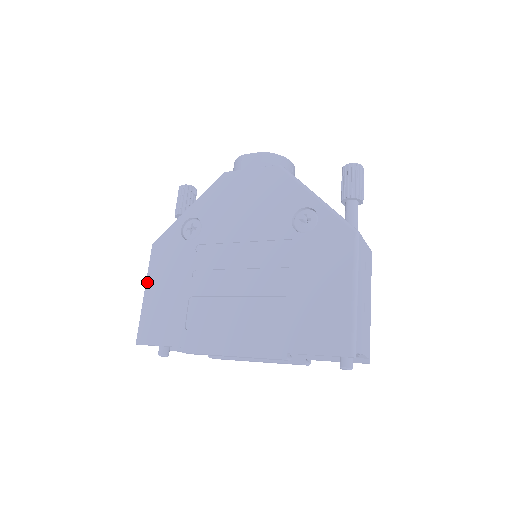
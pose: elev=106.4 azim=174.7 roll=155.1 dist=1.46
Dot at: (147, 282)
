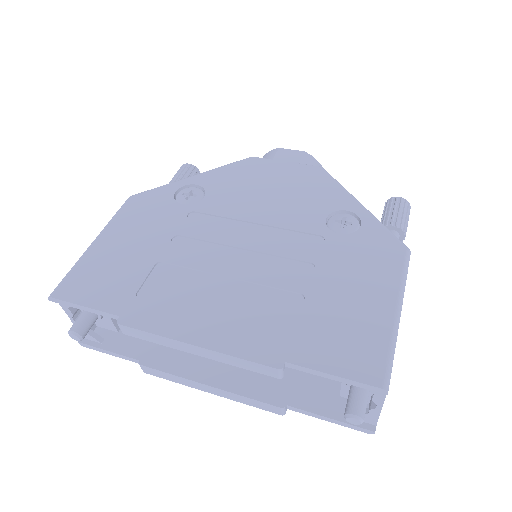
Dot at: (103, 231)
